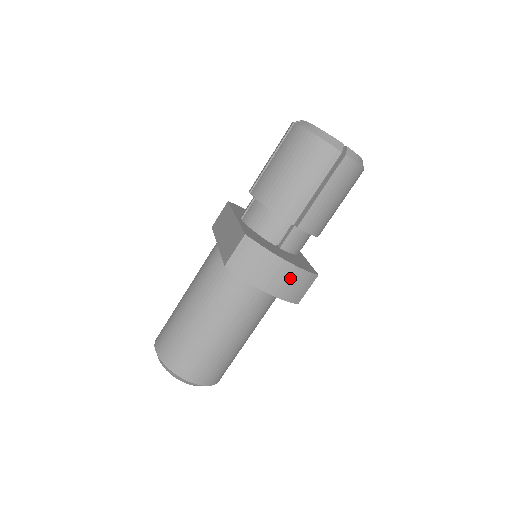
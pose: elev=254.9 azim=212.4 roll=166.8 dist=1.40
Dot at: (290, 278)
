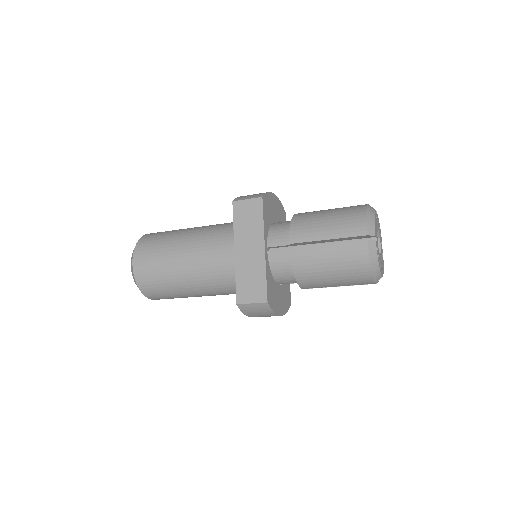
Dot at: occluded
